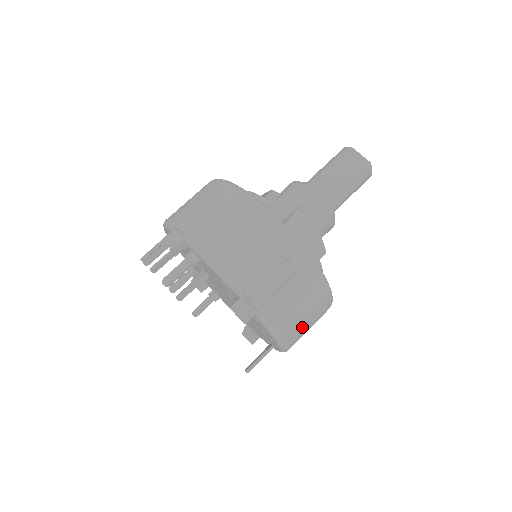
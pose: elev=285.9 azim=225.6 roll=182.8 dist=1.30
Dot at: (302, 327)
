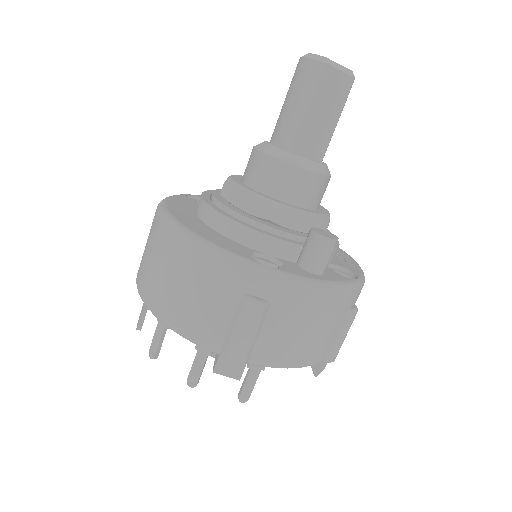
Dot at: occluded
